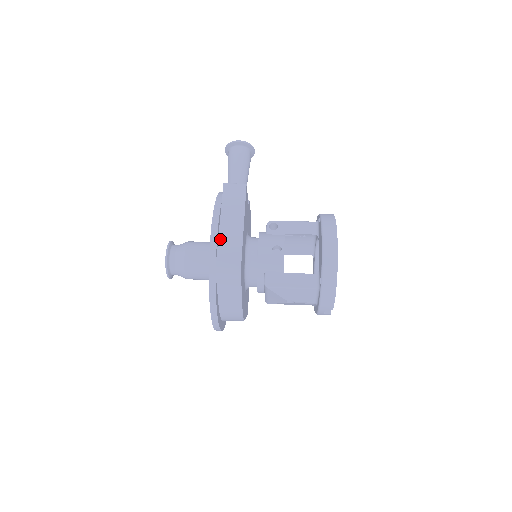
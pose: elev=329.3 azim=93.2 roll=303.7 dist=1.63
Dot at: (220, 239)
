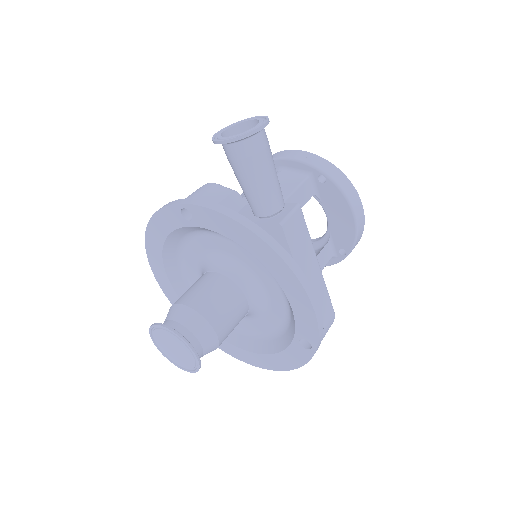
Dot at: occluded
